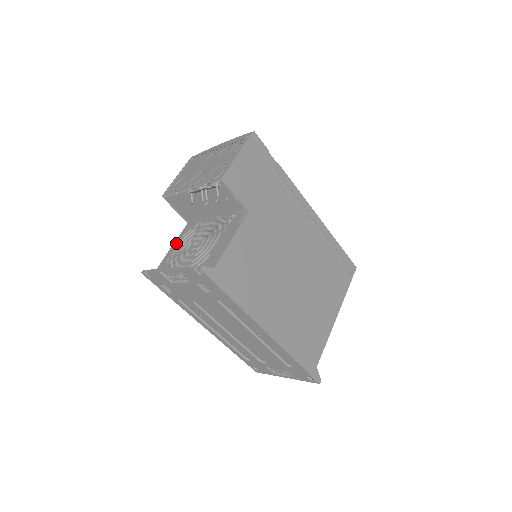
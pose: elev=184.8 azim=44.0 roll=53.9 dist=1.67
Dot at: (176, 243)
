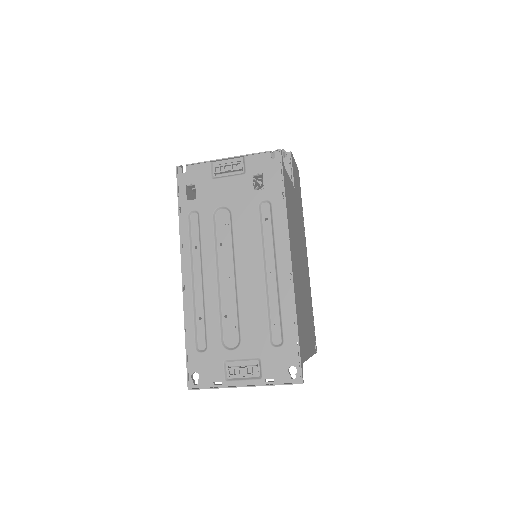
Dot at: occluded
